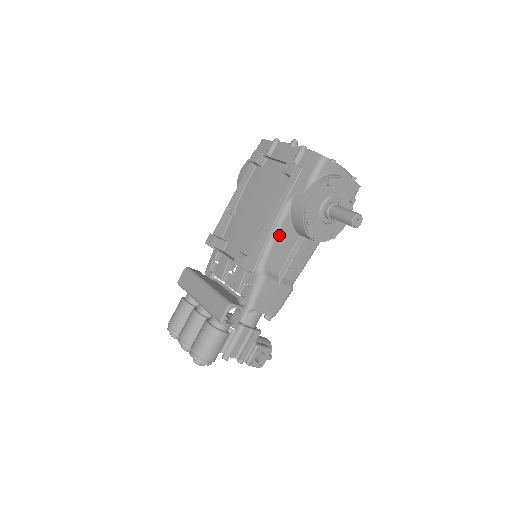
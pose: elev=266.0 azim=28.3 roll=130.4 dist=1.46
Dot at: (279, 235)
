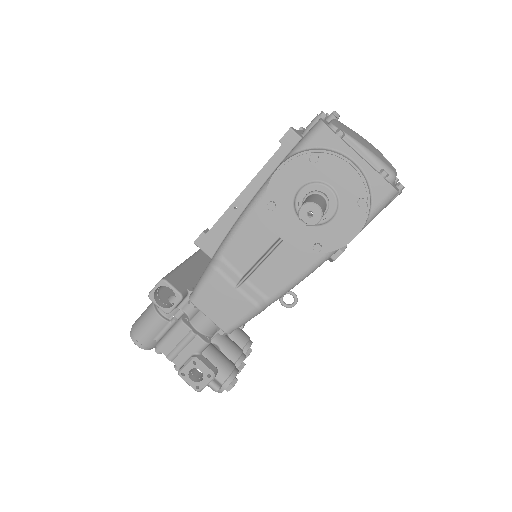
Dot at: (248, 220)
